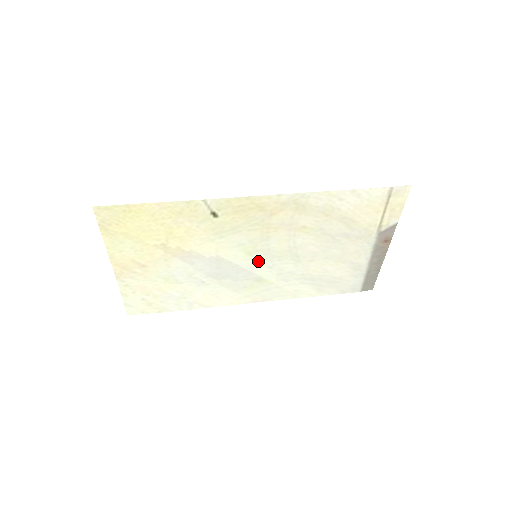
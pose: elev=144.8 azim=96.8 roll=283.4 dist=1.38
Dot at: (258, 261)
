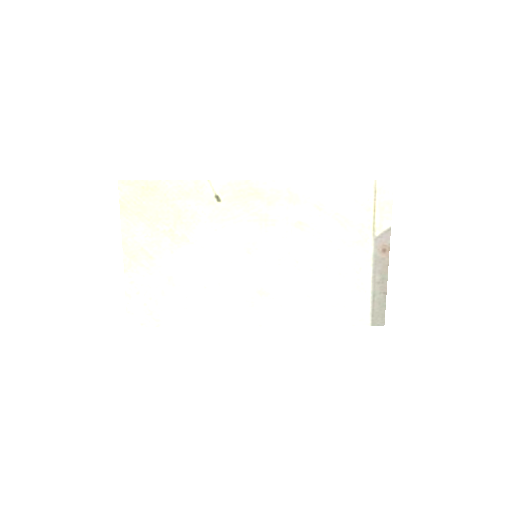
Dot at: (258, 264)
